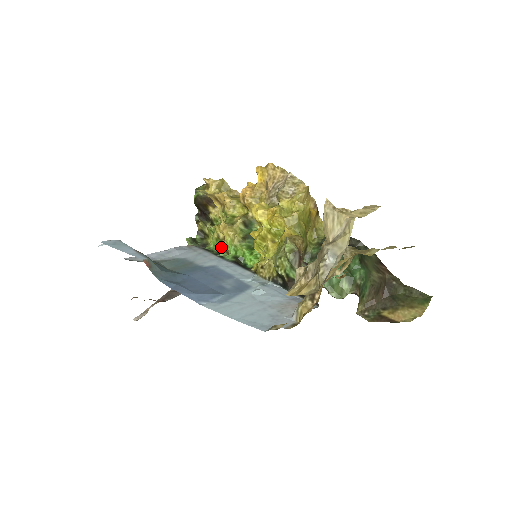
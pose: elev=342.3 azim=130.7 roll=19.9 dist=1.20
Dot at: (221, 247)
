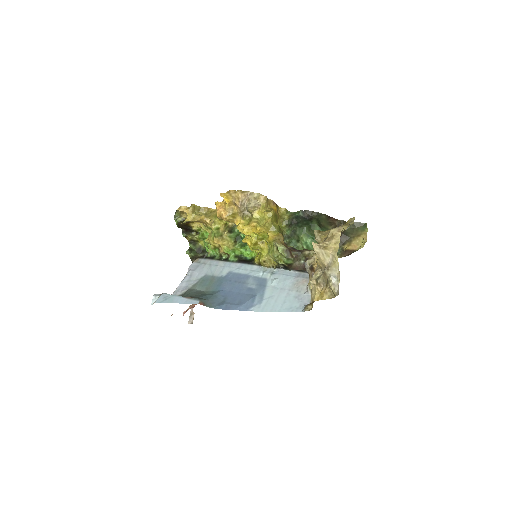
Dot at: (221, 253)
